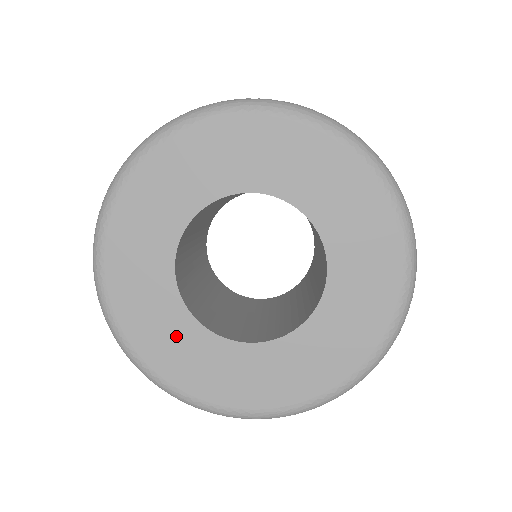
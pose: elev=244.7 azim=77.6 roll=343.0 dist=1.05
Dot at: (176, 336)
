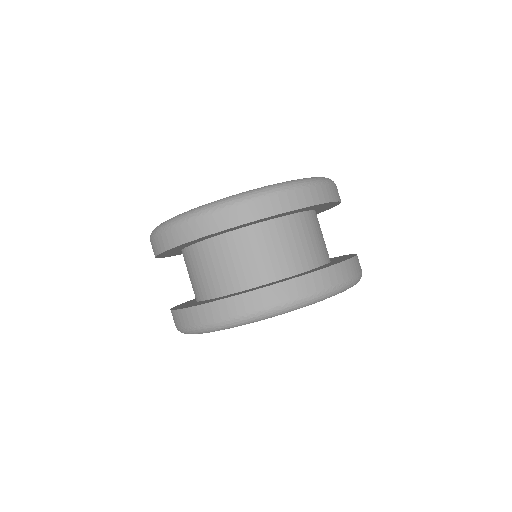
Dot at: occluded
